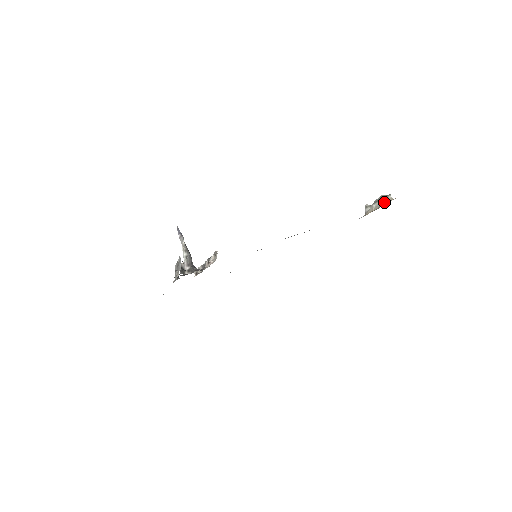
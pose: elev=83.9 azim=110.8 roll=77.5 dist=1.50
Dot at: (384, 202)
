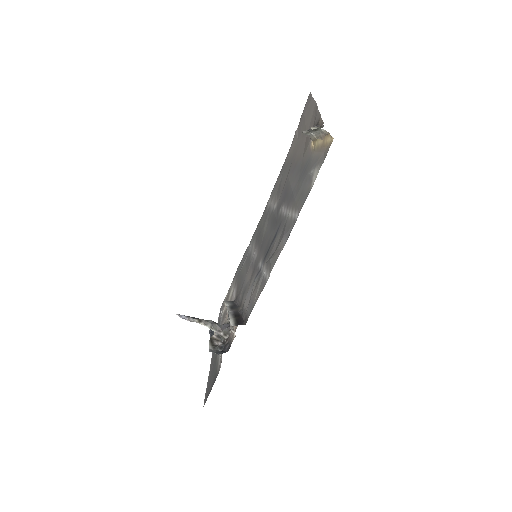
Dot at: (321, 134)
